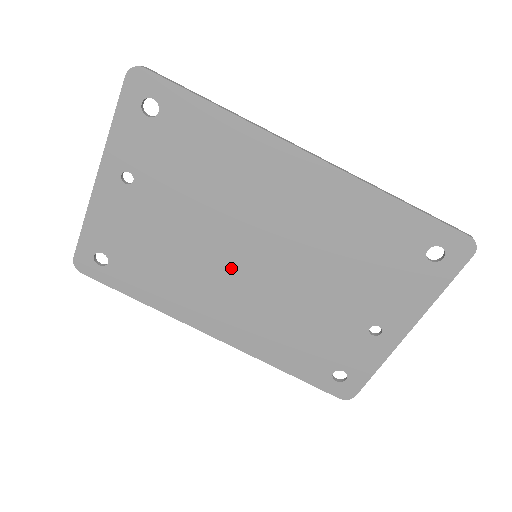
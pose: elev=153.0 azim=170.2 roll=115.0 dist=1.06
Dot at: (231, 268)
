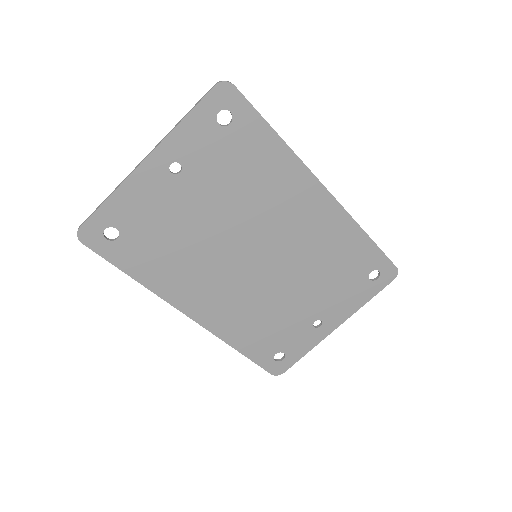
Dot at: (233, 262)
